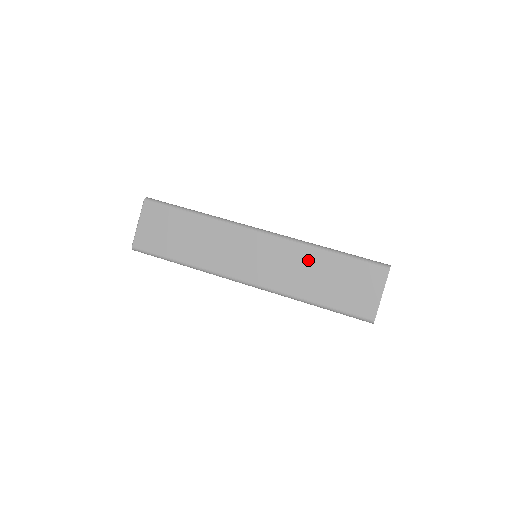
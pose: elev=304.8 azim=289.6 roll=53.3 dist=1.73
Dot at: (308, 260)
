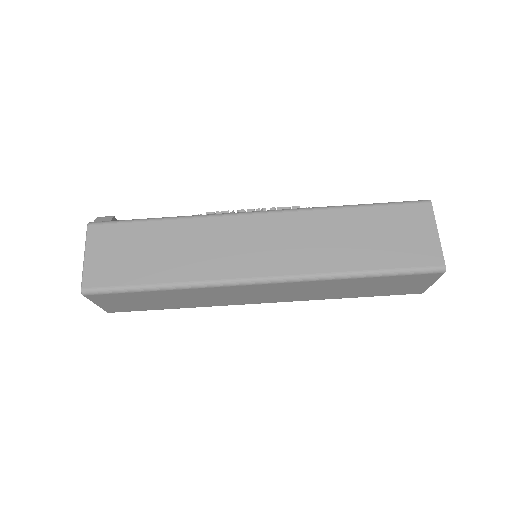
Dot at: (335, 285)
